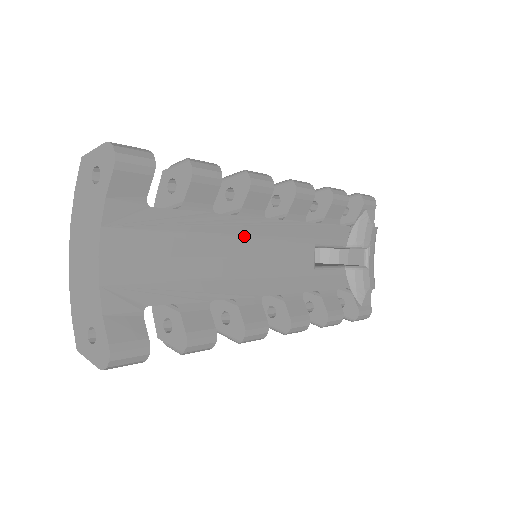
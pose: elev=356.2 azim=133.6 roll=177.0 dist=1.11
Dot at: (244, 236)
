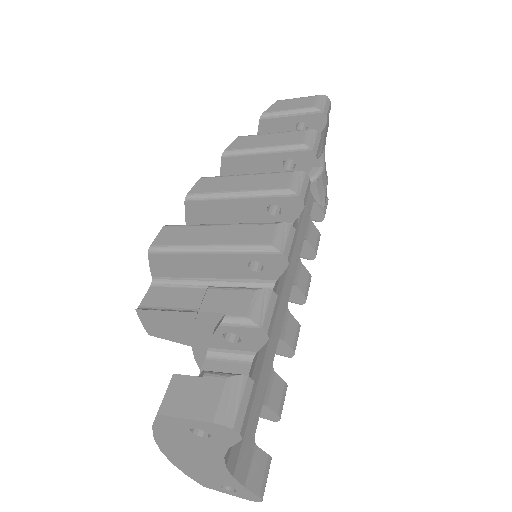
Dot at: occluded
